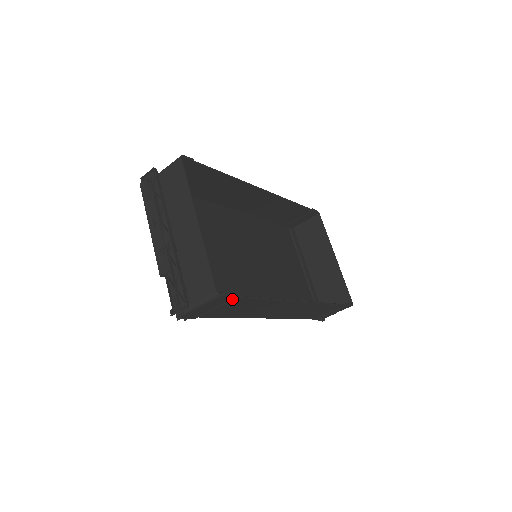
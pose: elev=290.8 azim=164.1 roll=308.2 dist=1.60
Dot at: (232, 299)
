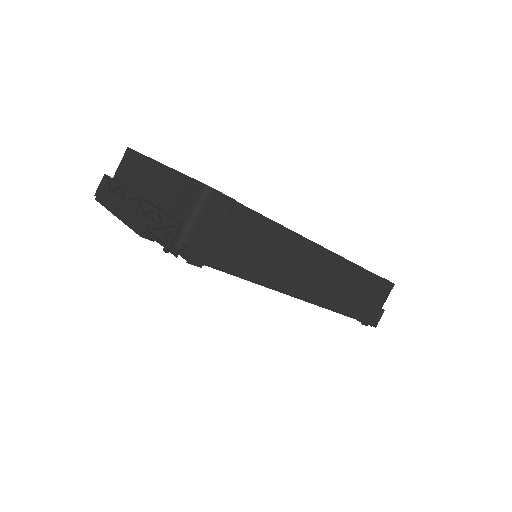
Dot at: (231, 205)
